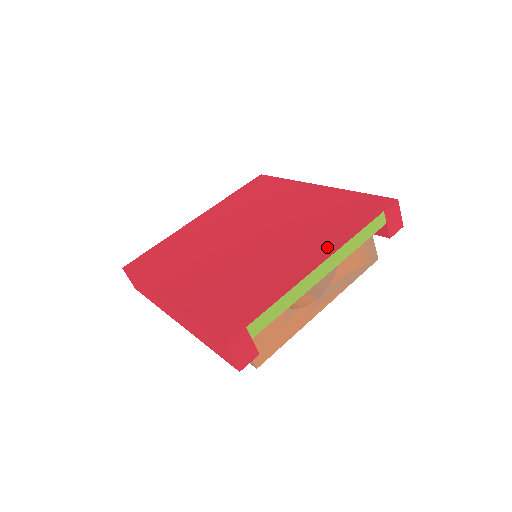
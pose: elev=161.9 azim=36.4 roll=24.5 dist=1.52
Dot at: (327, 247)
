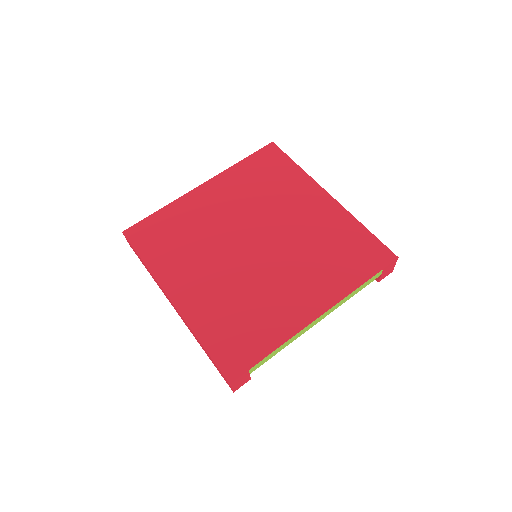
Dot at: (327, 296)
